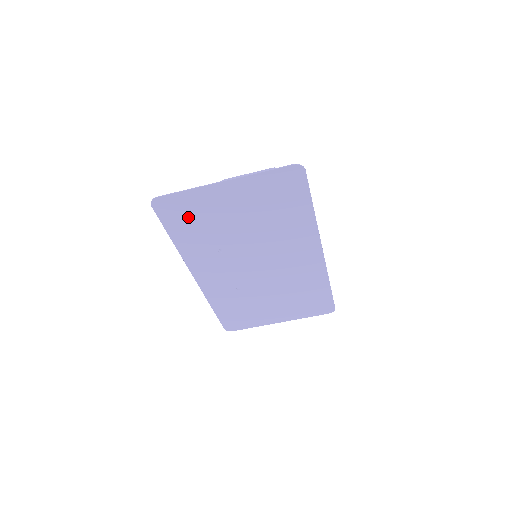
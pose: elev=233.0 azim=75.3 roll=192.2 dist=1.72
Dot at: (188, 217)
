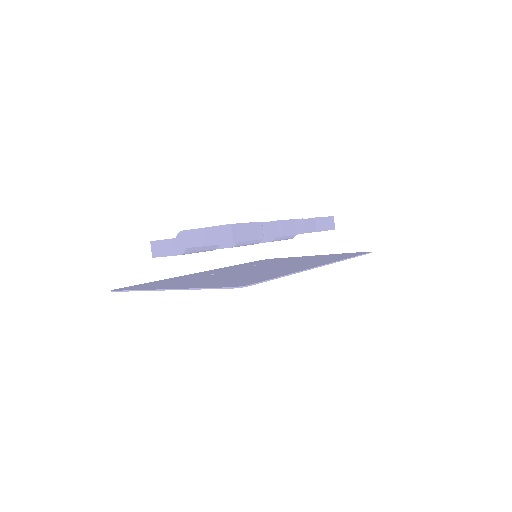
Dot at: occluded
